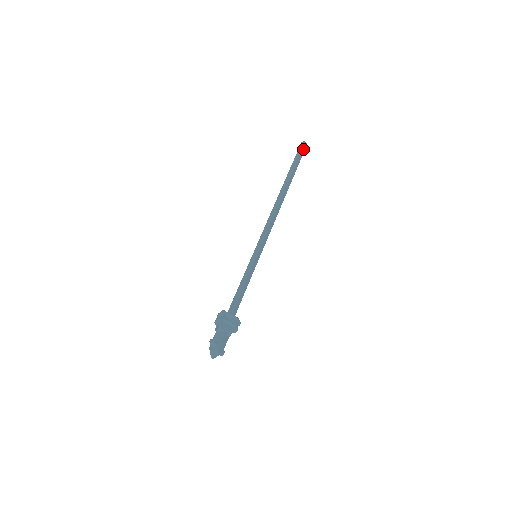
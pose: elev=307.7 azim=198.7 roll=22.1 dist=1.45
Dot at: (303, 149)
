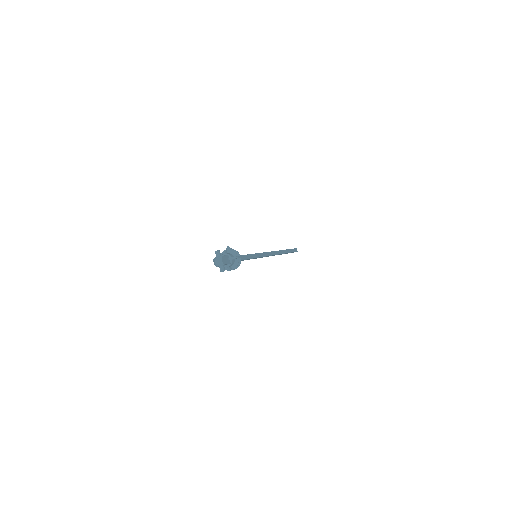
Dot at: (295, 250)
